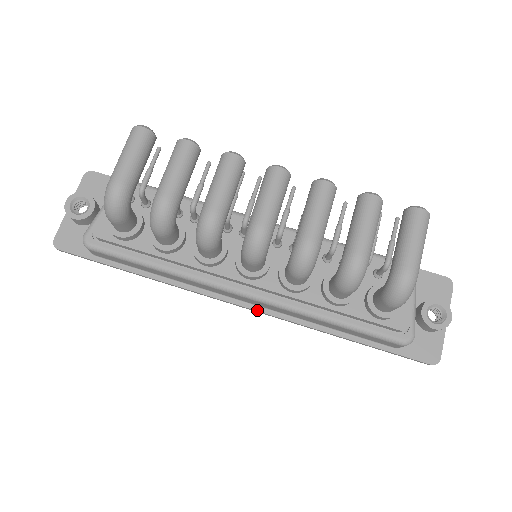
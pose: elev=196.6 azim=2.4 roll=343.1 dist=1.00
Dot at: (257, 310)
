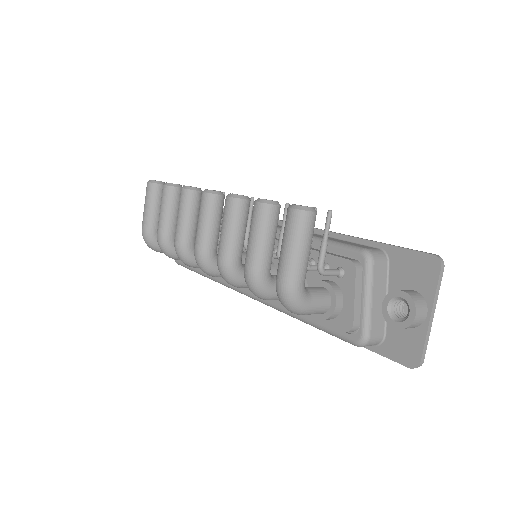
Dot at: occluded
